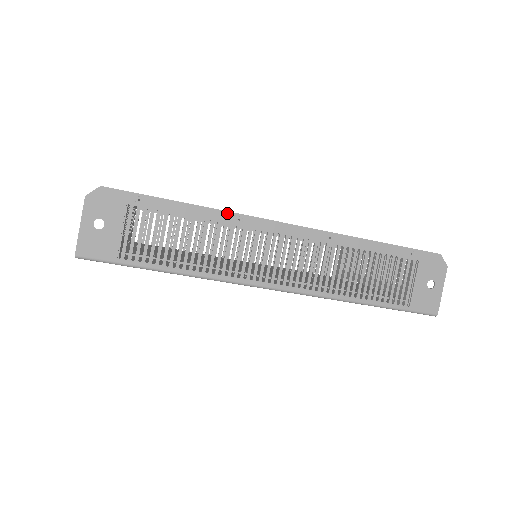
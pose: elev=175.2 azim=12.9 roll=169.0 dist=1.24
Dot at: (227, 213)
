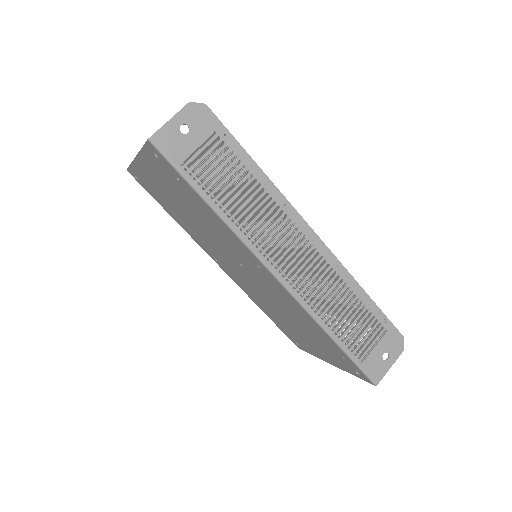
Dot at: (279, 193)
